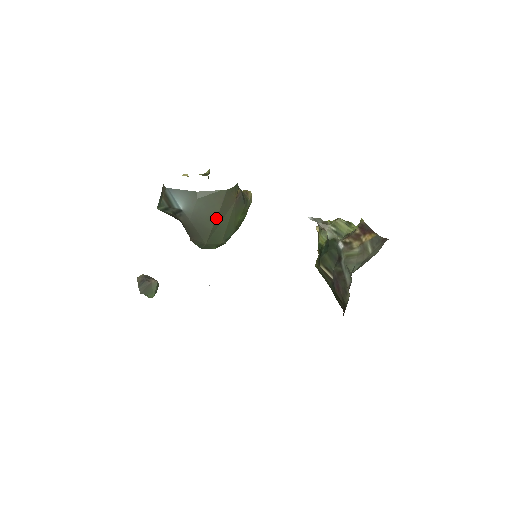
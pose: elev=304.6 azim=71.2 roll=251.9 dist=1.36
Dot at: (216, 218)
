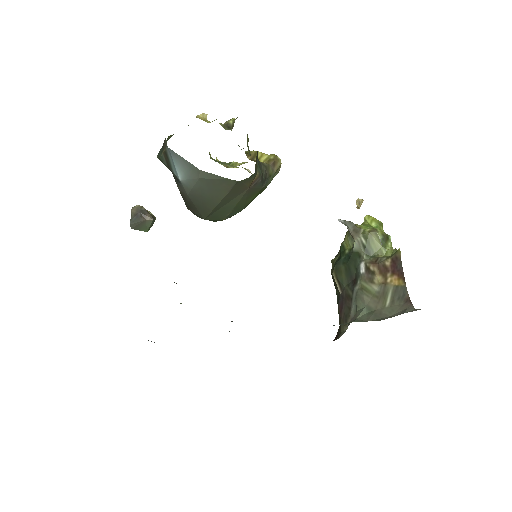
Dot at: (220, 202)
